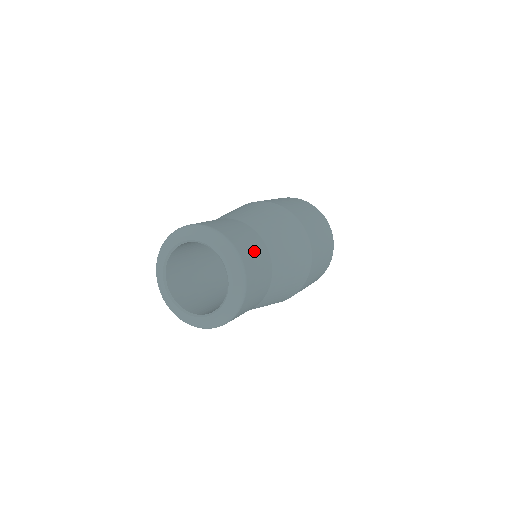
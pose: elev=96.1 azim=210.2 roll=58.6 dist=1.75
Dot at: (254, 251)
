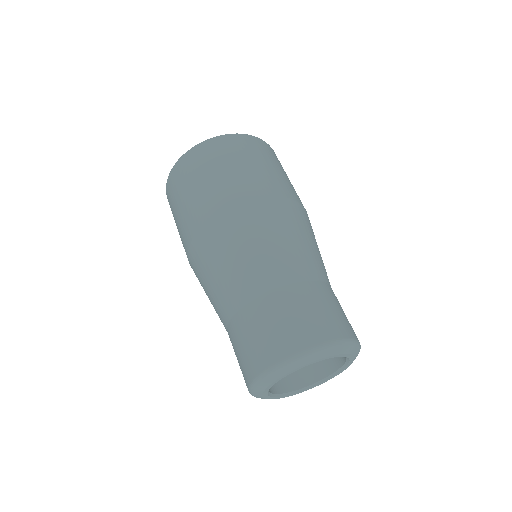
Dot at: occluded
